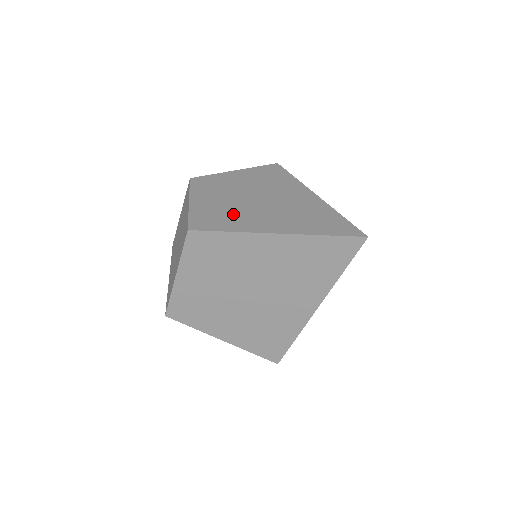
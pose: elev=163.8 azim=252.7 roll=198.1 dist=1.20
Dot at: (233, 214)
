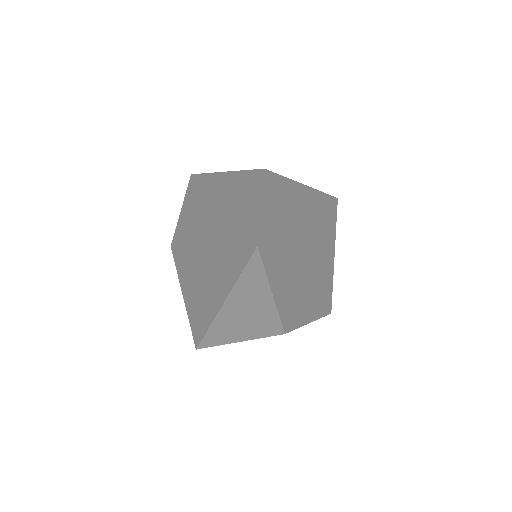
Dot at: (230, 187)
